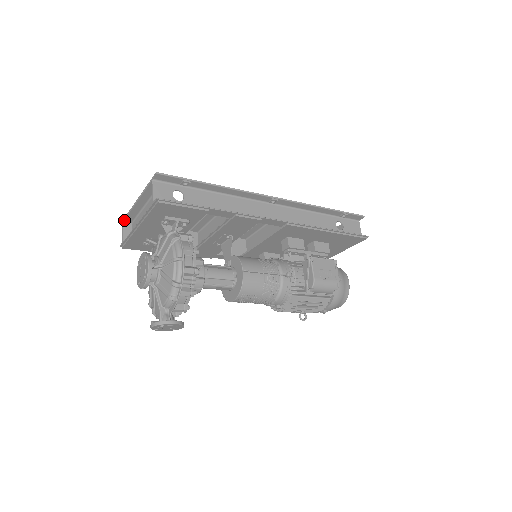
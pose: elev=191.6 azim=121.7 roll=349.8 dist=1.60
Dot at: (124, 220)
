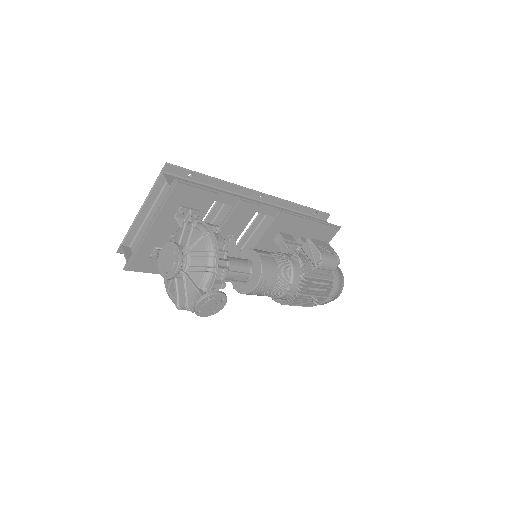
Dot at: (122, 243)
